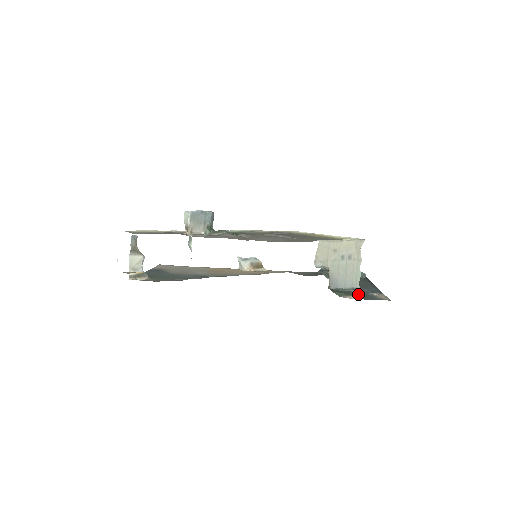
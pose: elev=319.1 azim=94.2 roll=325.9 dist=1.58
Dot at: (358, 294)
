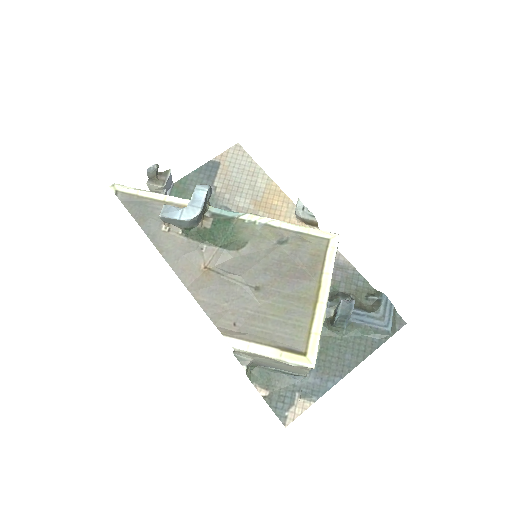
Dot at: (285, 386)
